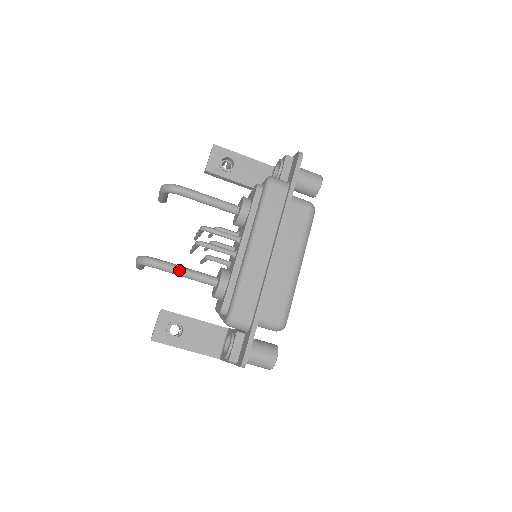
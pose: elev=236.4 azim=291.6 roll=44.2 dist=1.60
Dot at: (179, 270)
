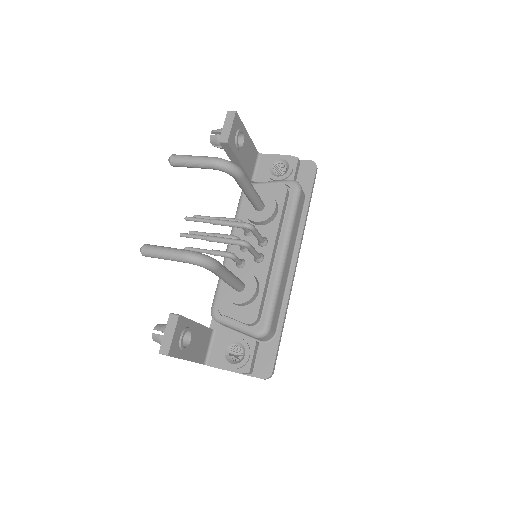
Dot at: (229, 275)
